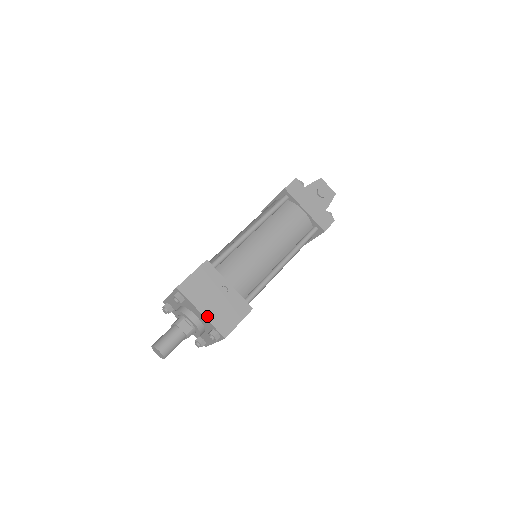
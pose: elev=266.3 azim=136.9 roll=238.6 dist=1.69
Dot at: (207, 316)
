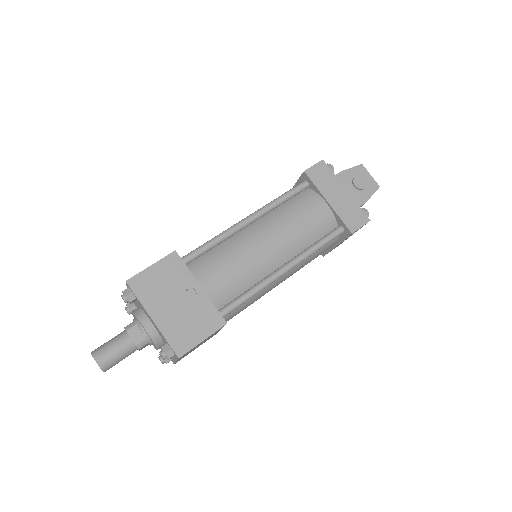
Dot at: (160, 324)
